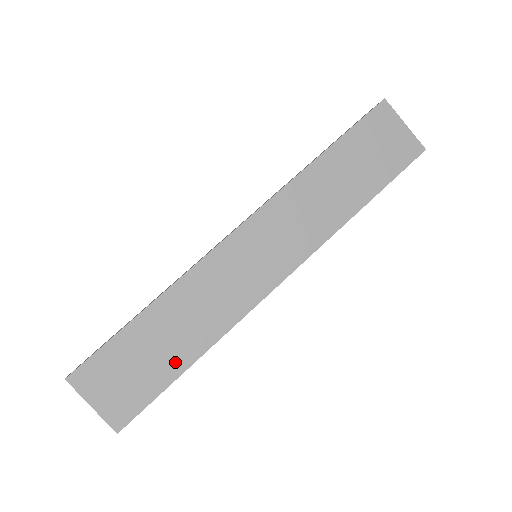
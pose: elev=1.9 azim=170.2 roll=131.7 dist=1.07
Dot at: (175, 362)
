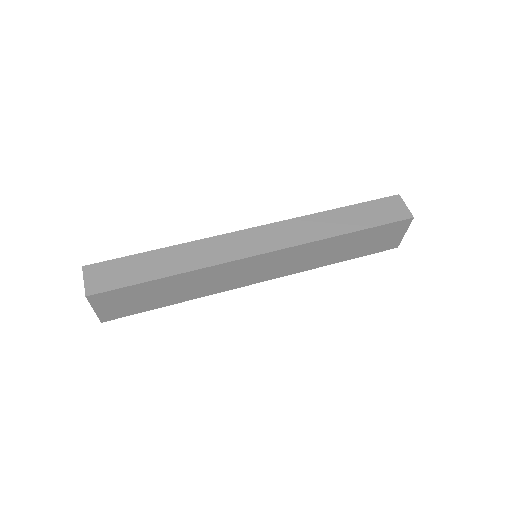
Dot at: (164, 302)
